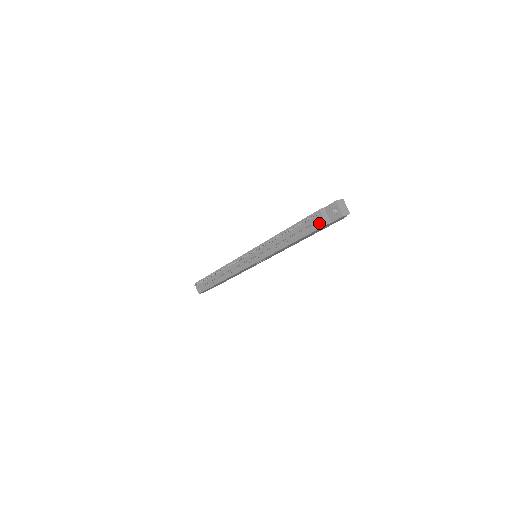
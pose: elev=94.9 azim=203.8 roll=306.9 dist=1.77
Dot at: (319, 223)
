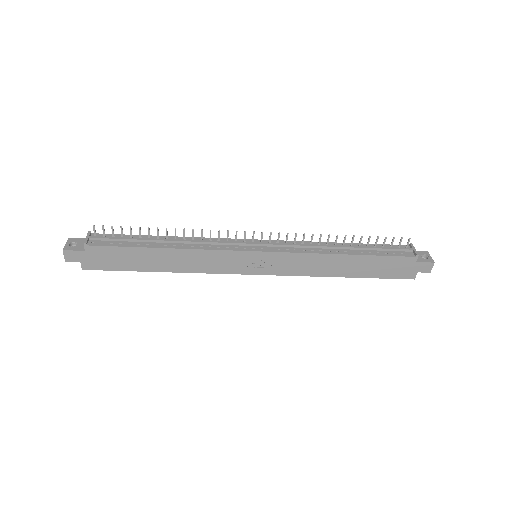
Dot at: (405, 253)
